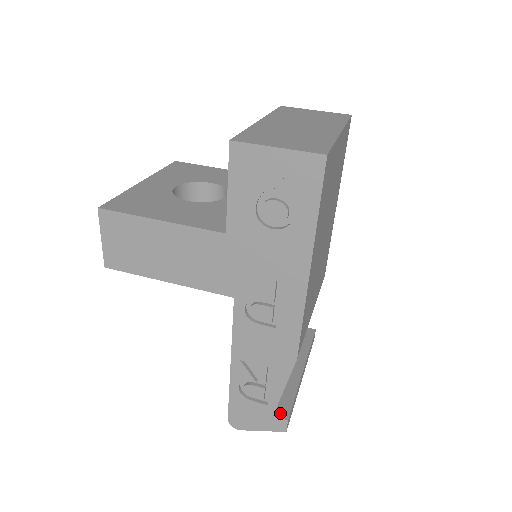
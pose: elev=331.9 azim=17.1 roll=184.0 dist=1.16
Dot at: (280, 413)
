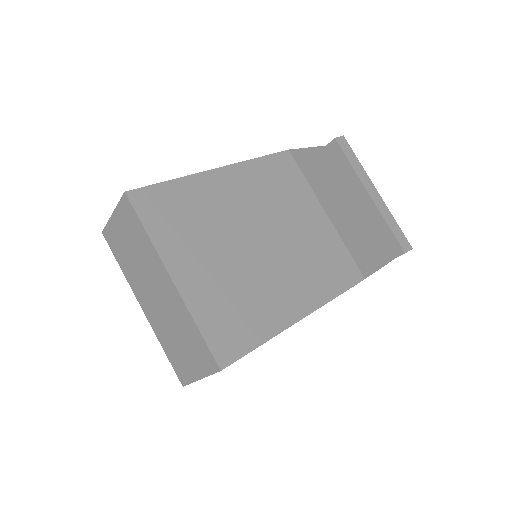
Dot at: (396, 253)
